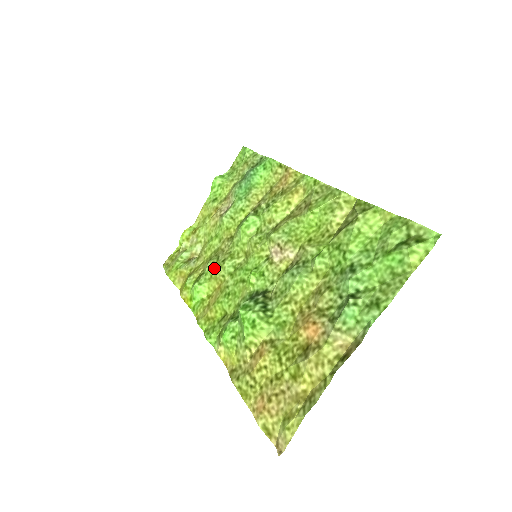
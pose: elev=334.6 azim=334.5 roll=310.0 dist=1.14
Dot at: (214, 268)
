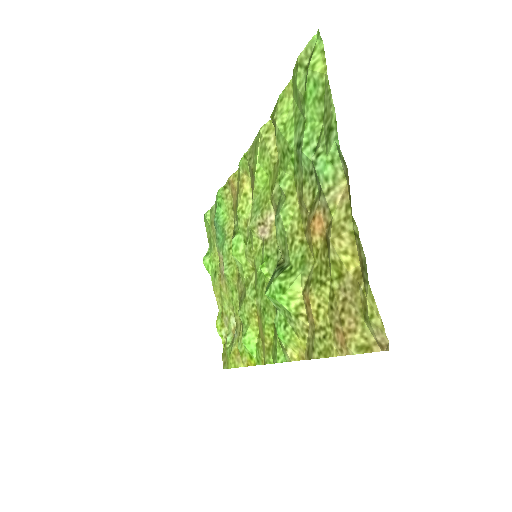
Dot at: (243, 310)
